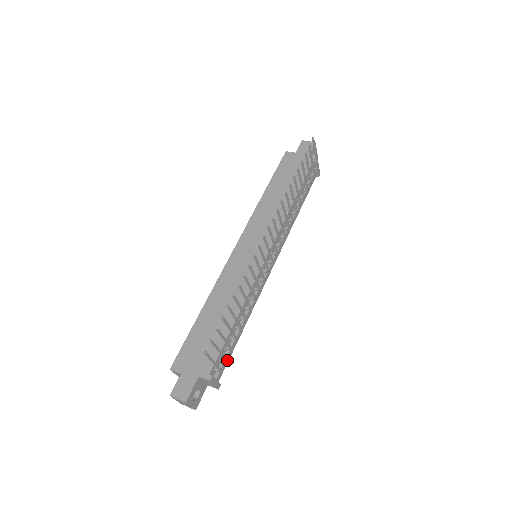
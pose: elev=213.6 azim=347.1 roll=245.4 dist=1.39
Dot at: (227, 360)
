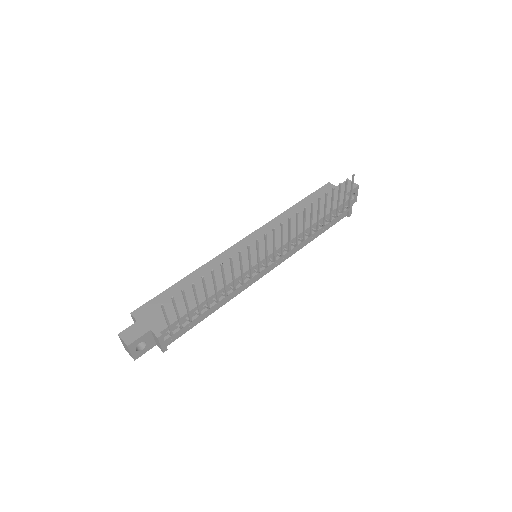
Dot at: (183, 330)
